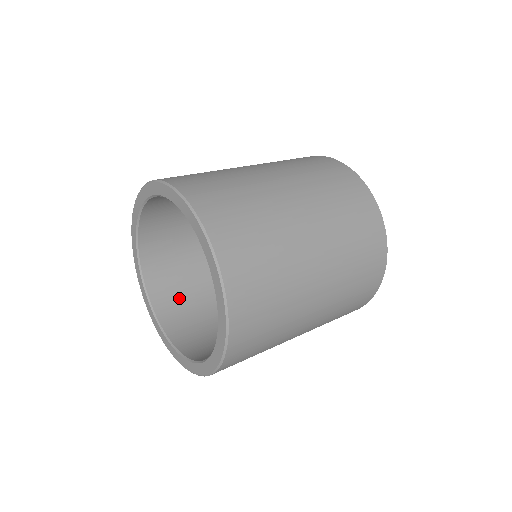
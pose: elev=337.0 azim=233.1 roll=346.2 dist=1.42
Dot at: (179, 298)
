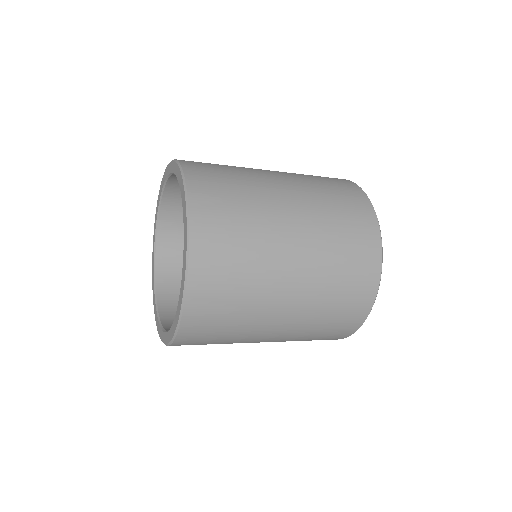
Dot at: occluded
